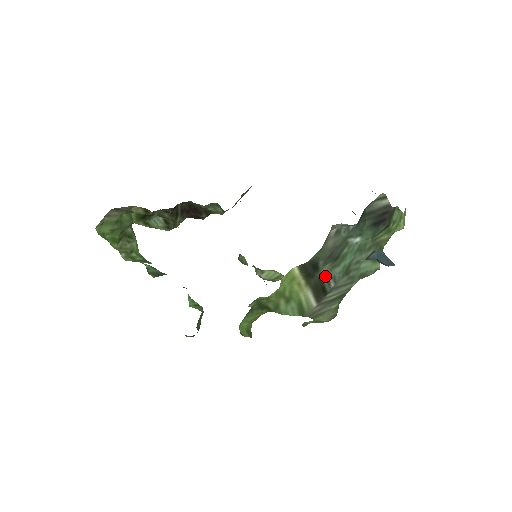
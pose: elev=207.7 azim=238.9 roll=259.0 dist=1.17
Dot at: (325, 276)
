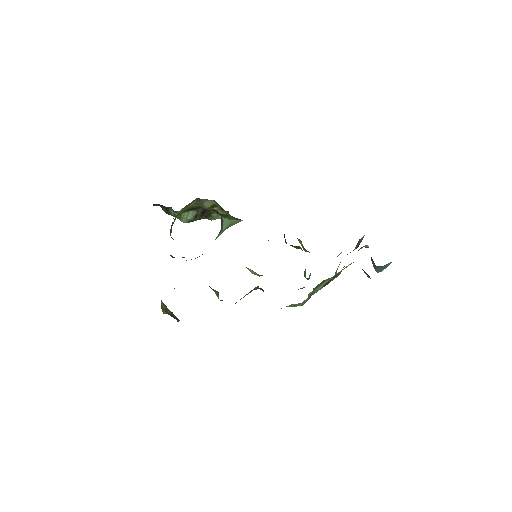
Dot at: (339, 273)
